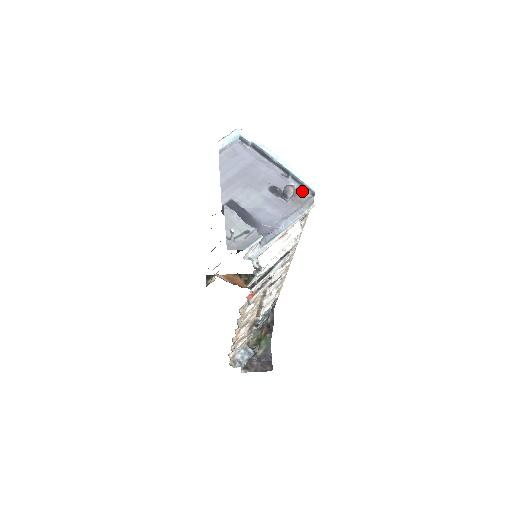
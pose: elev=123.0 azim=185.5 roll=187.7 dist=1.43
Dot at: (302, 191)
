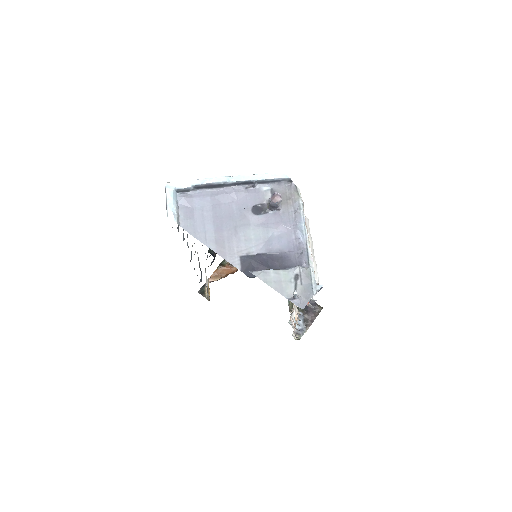
Dot at: (278, 187)
